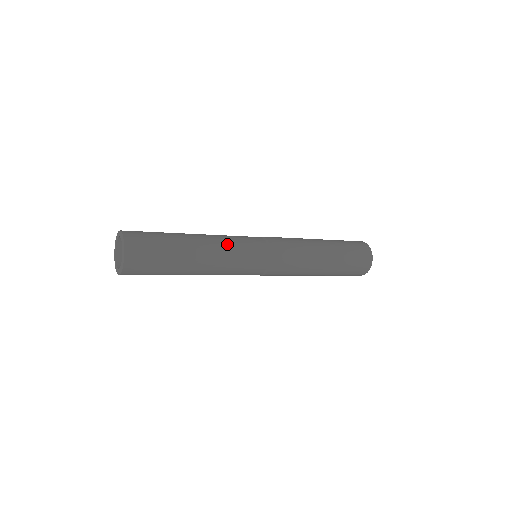
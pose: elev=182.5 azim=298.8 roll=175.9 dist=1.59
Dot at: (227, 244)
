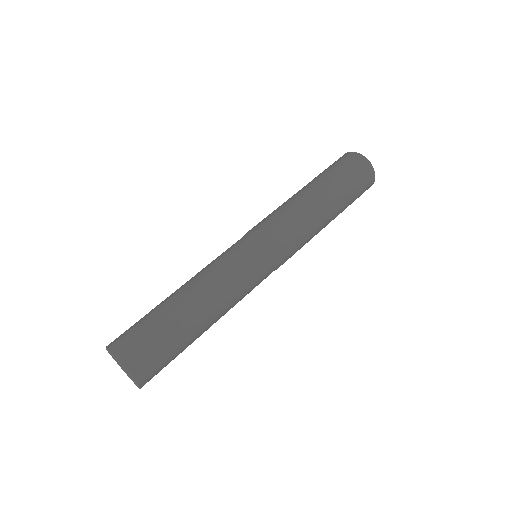
Dot at: (233, 291)
